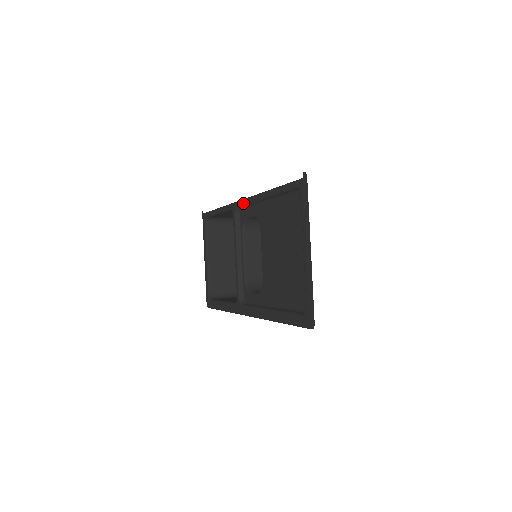
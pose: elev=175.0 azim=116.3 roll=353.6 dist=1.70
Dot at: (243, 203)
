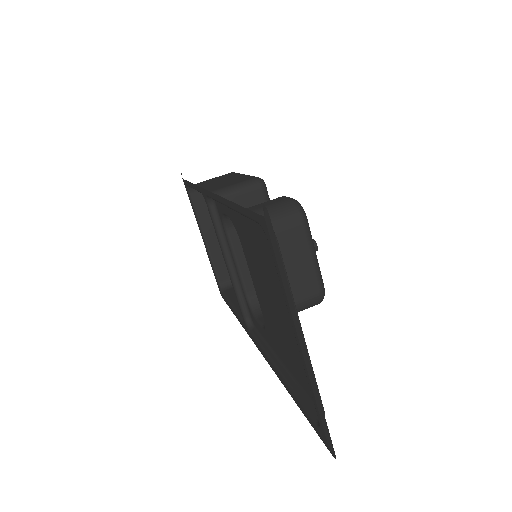
Dot at: (210, 197)
